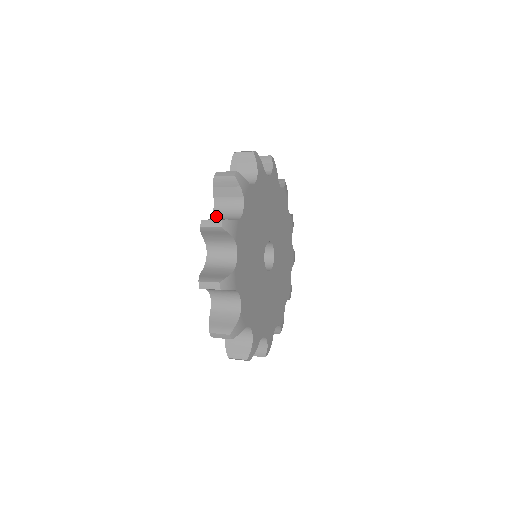
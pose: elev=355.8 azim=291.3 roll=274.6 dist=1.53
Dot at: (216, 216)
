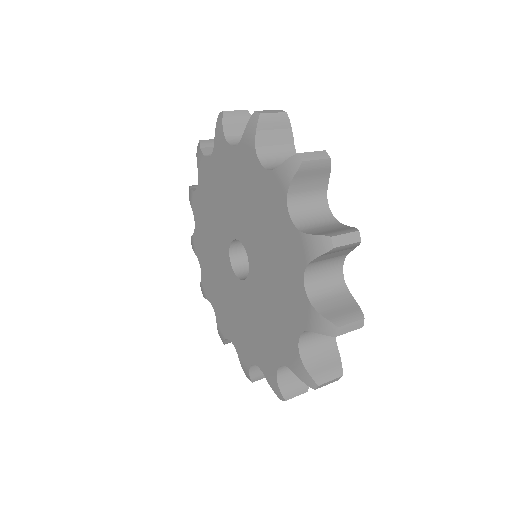
Dot at: (274, 168)
